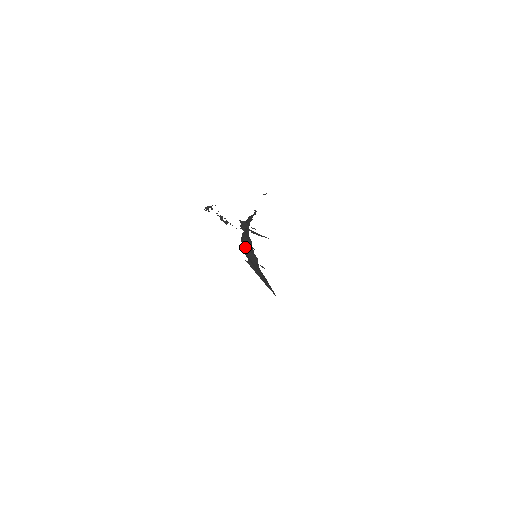
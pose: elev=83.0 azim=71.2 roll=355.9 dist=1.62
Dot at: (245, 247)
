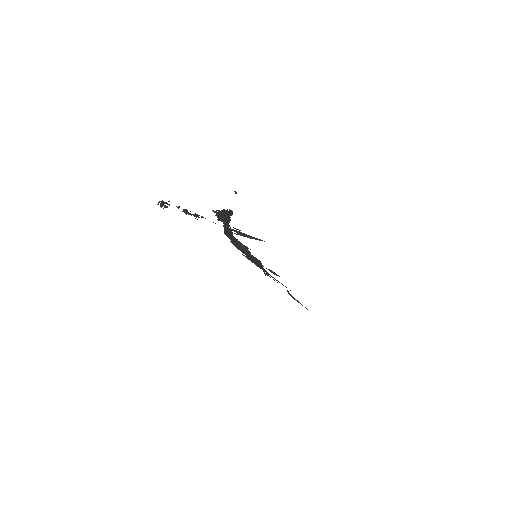
Dot at: (234, 244)
